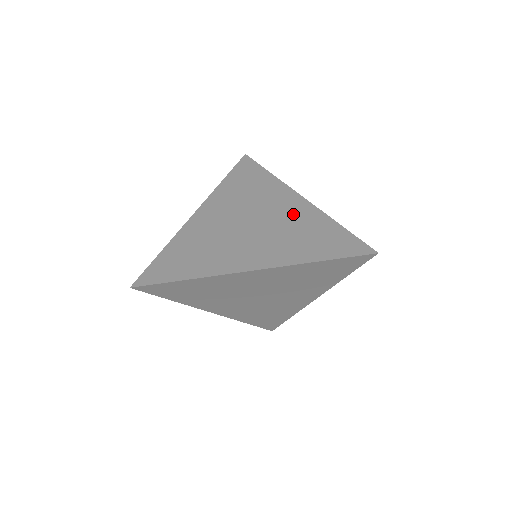
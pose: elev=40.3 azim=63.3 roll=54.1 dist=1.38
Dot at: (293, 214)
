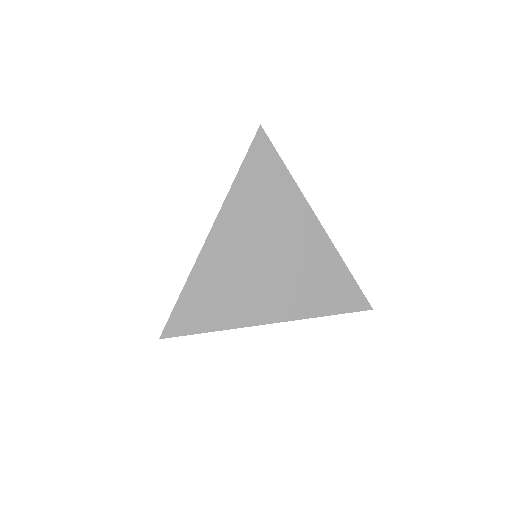
Dot at: (311, 250)
